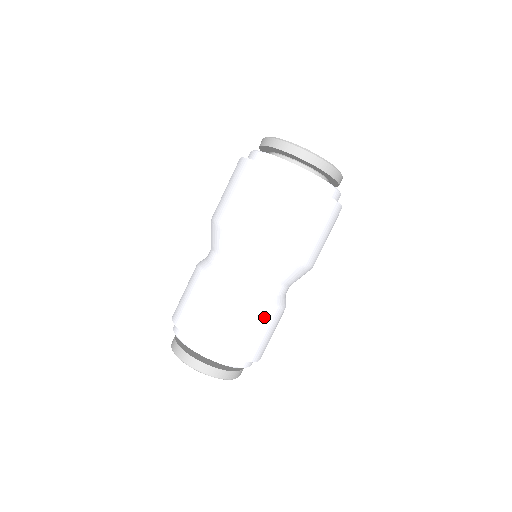
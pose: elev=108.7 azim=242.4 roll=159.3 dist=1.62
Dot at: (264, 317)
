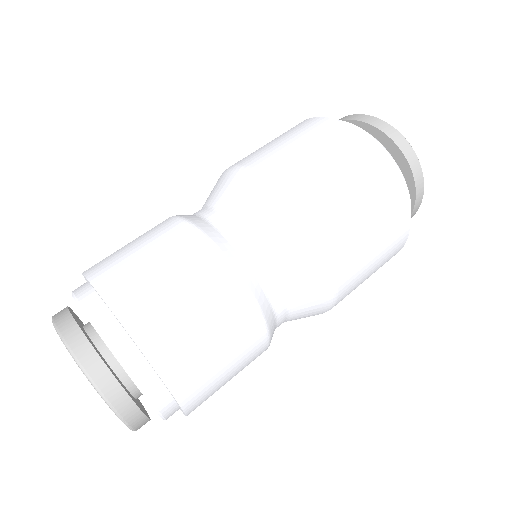
Dot at: (249, 344)
